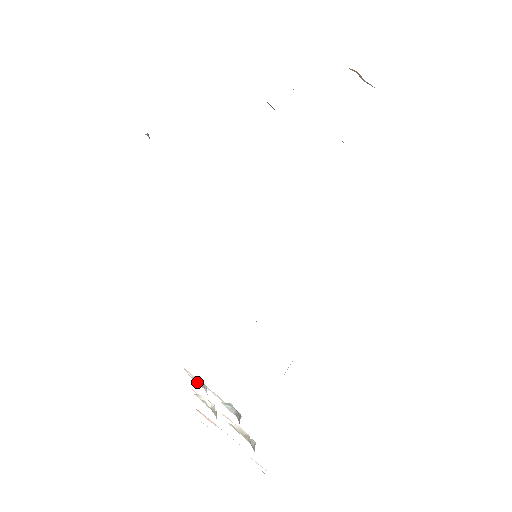
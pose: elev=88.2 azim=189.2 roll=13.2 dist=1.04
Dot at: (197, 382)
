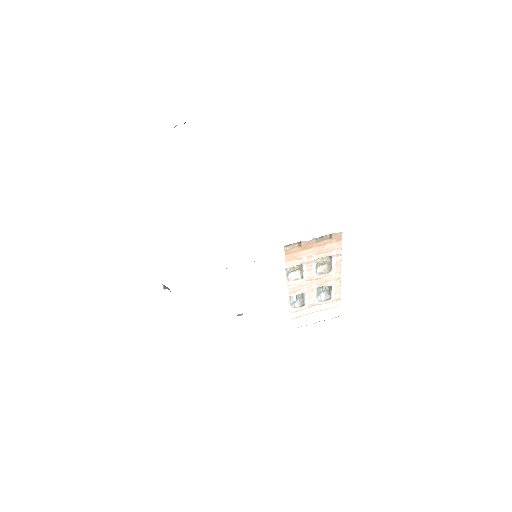
Dot at: (298, 305)
